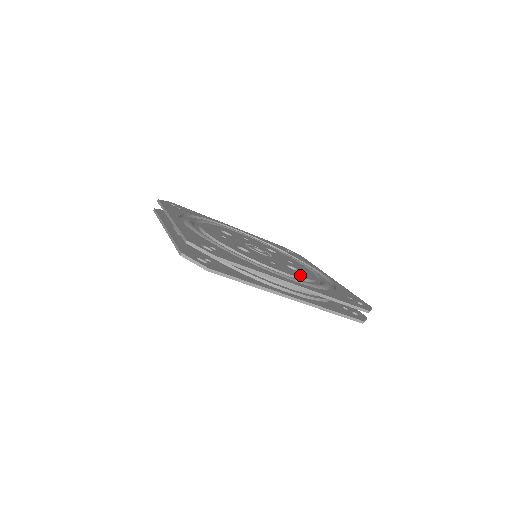
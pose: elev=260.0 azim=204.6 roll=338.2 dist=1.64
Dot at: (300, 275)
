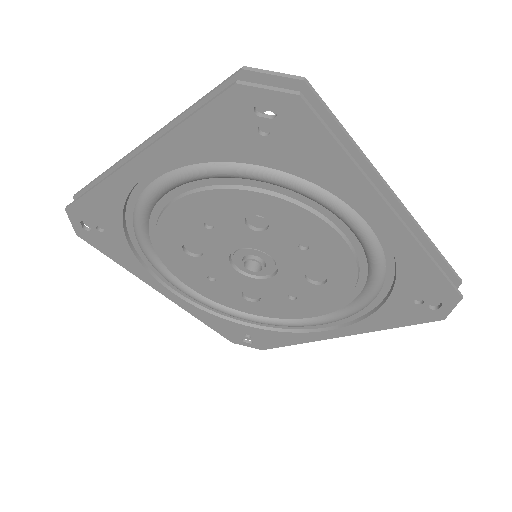
Dot at: occluded
